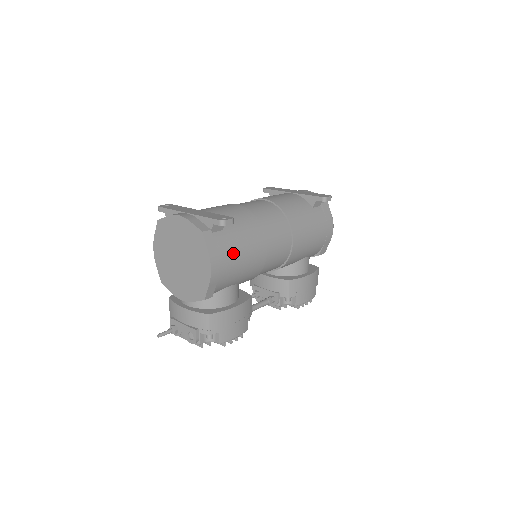
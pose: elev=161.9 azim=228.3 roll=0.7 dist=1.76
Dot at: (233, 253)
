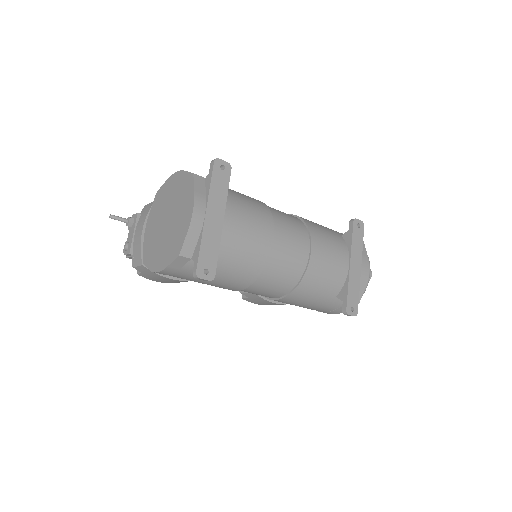
Dot at: occluded
